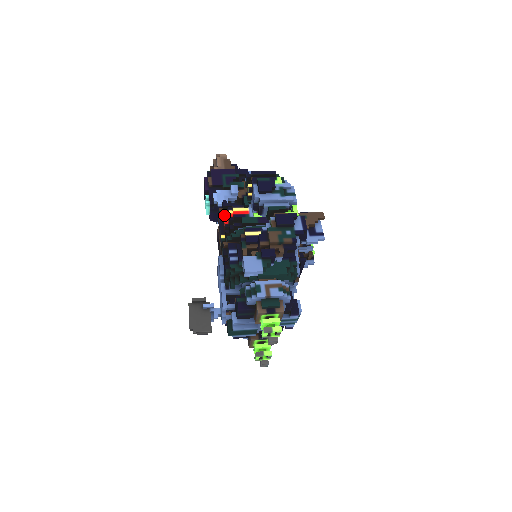
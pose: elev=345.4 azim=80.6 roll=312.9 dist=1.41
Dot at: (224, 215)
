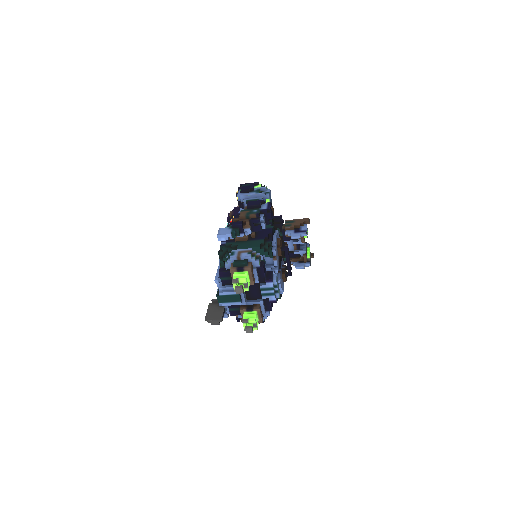
Dot at: occluded
